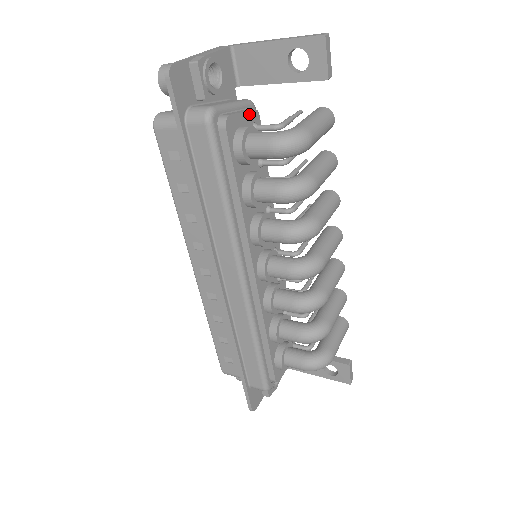
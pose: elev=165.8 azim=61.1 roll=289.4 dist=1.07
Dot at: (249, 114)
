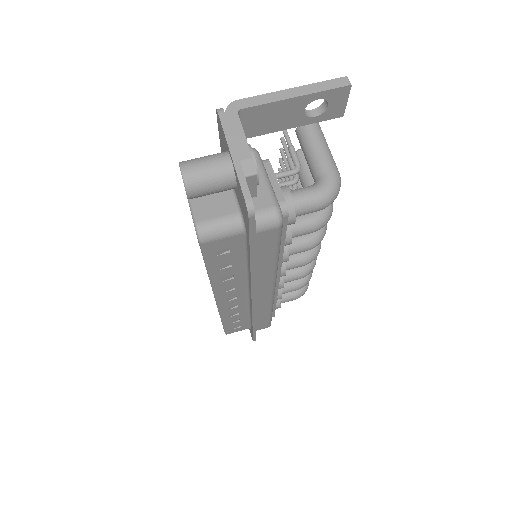
Dot at: (273, 173)
